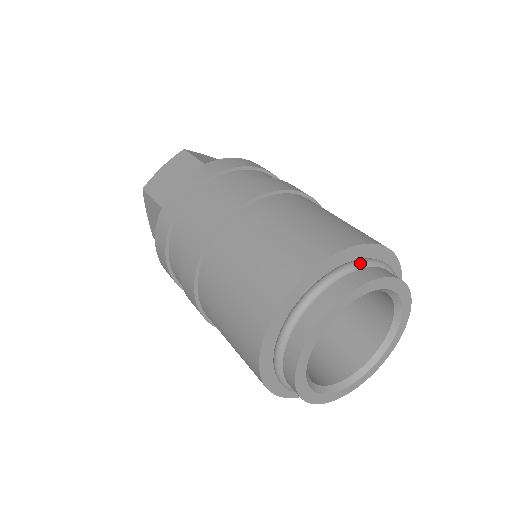
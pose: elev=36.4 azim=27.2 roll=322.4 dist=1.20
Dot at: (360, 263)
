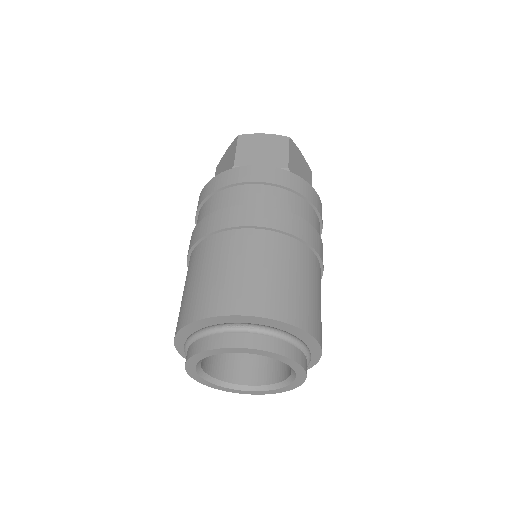
Dot at: (222, 329)
